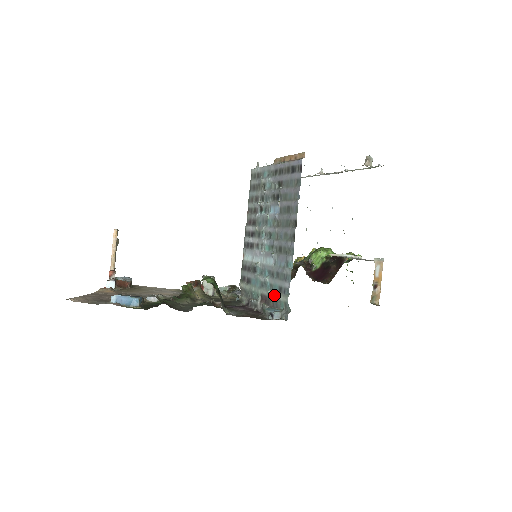
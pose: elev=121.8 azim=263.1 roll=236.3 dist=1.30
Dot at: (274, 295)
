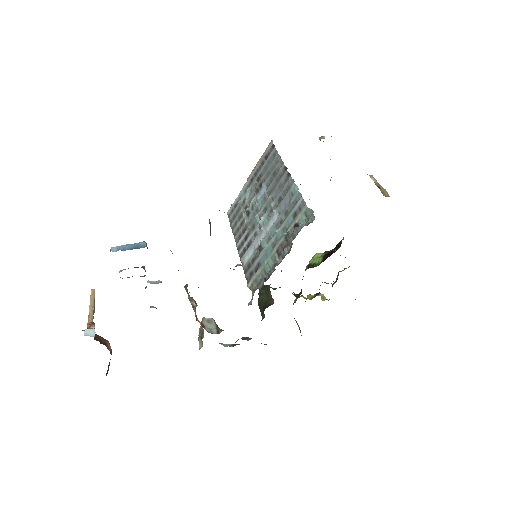
Dot at: (291, 227)
